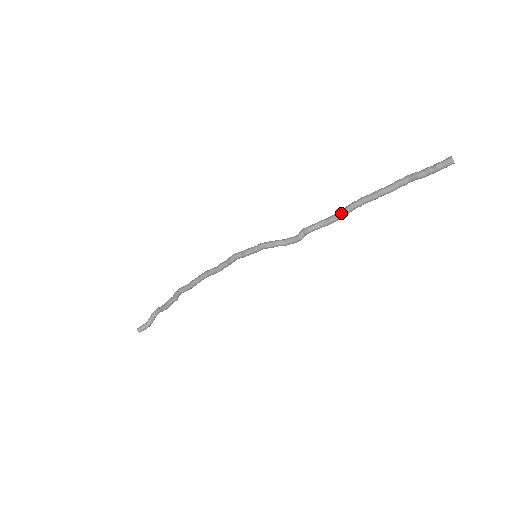
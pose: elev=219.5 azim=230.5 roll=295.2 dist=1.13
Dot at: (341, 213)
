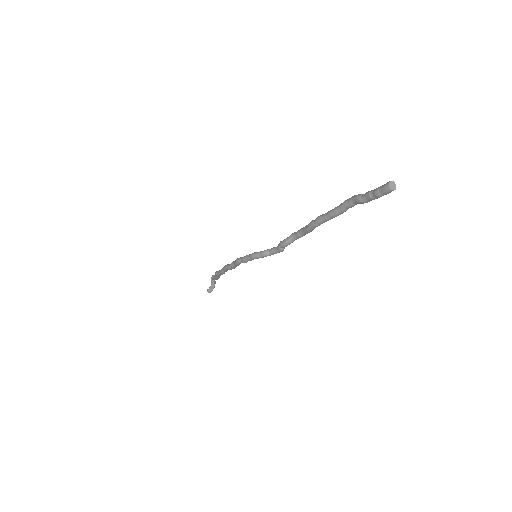
Dot at: (305, 232)
